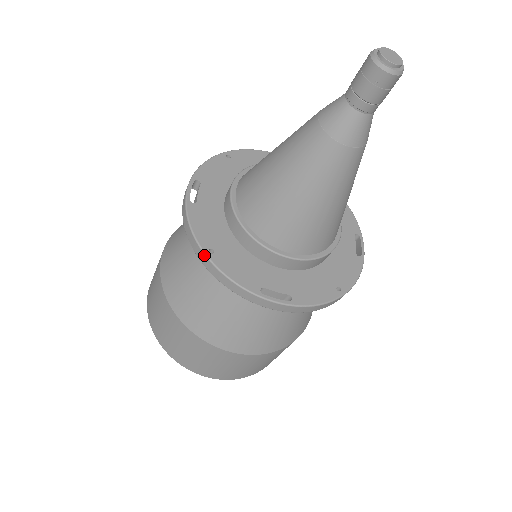
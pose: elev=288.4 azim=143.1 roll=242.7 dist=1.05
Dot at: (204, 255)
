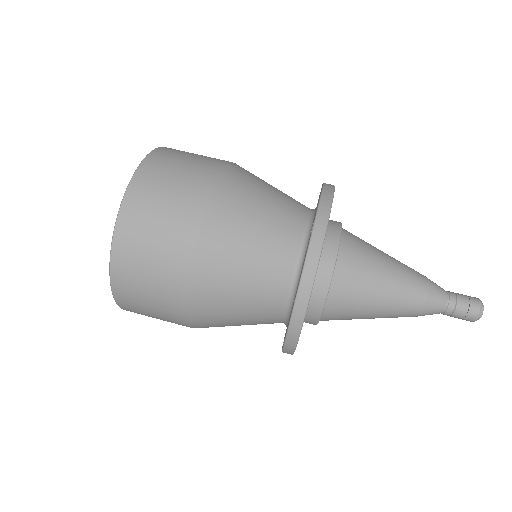
Dot at: (306, 308)
